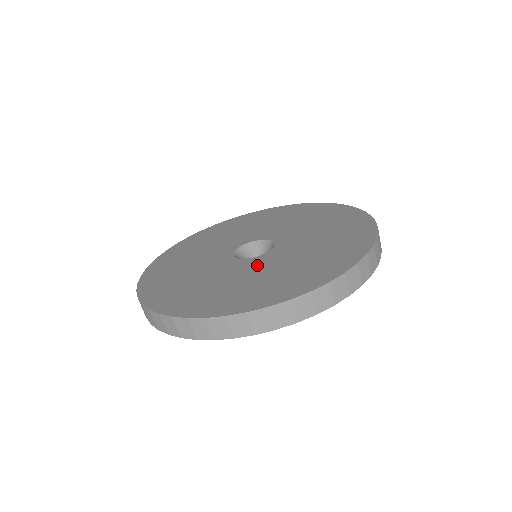
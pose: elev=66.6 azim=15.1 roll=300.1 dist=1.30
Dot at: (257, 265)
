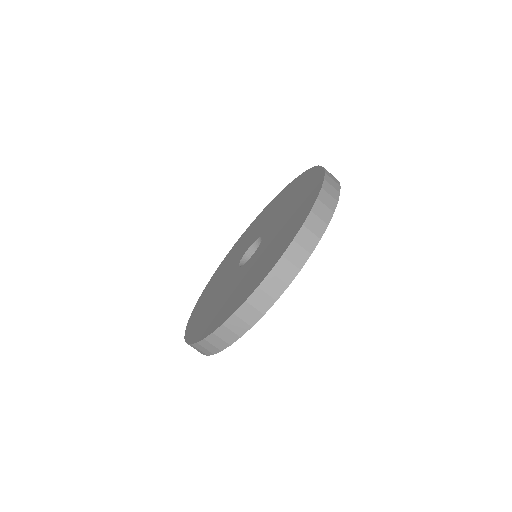
Dot at: (262, 249)
